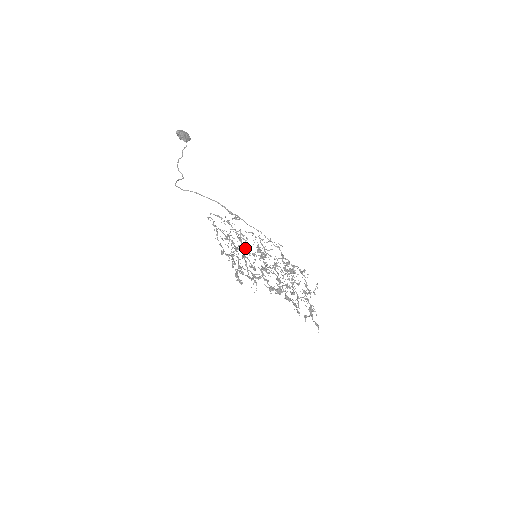
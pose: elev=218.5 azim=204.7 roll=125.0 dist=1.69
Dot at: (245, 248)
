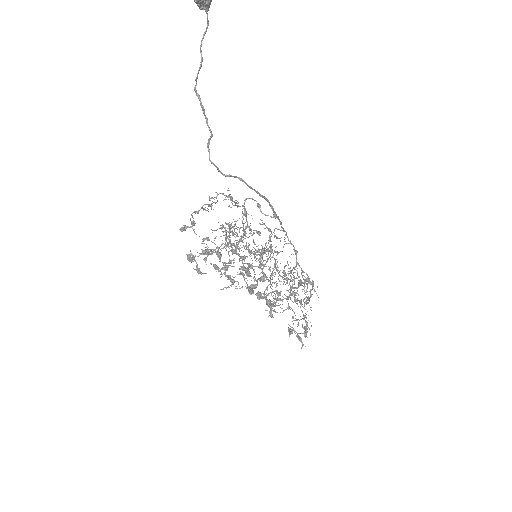
Dot at: occluded
